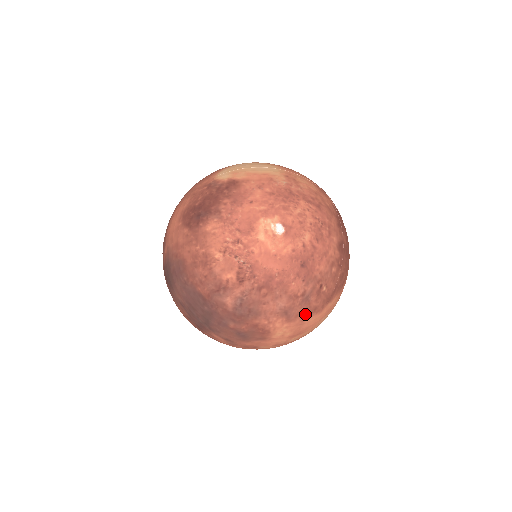
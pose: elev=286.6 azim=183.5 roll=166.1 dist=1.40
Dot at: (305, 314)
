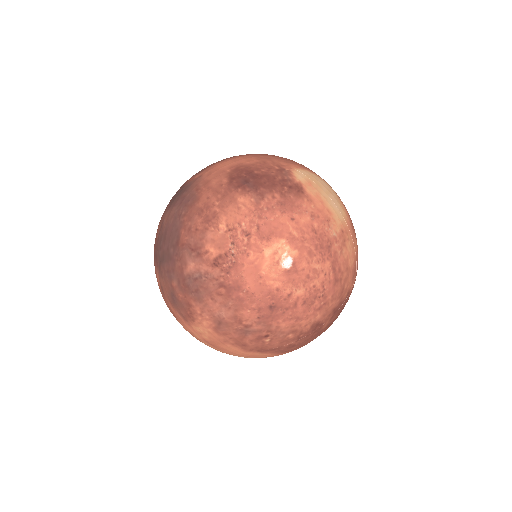
Dot at: (233, 340)
